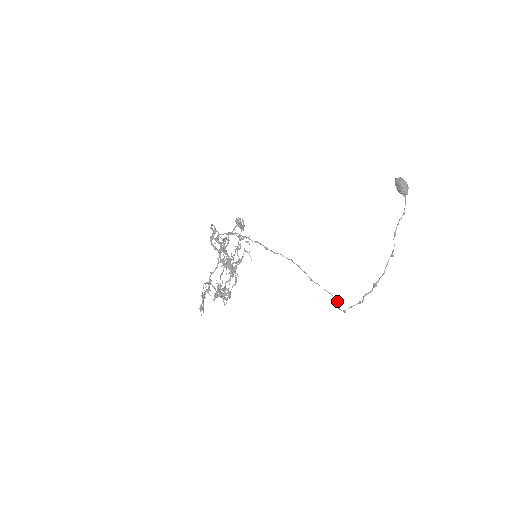
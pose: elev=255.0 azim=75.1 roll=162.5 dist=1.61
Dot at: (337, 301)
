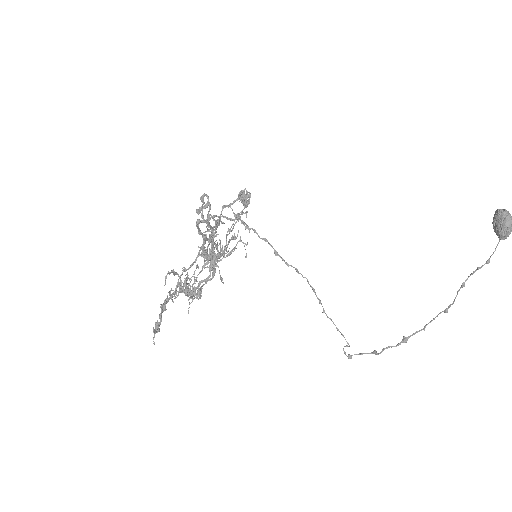
Dot at: (347, 345)
